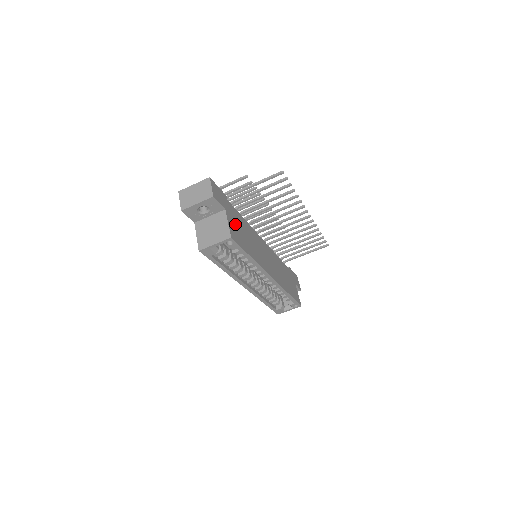
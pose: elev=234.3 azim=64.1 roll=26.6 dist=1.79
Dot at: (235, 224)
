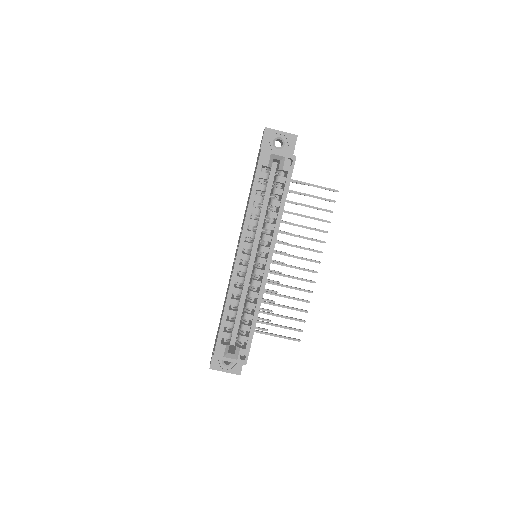
Dot at: occluded
